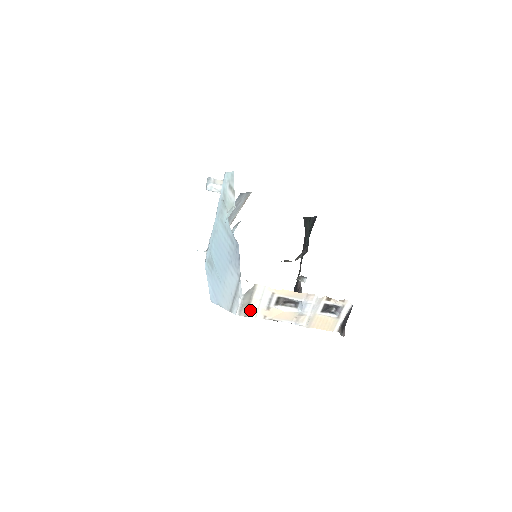
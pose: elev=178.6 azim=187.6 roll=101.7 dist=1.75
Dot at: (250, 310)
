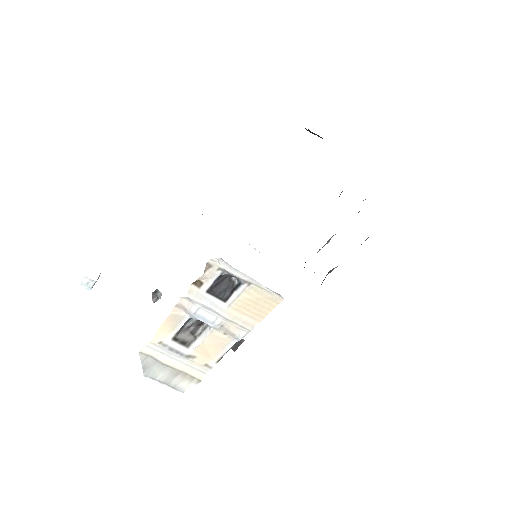
Dot at: (189, 373)
